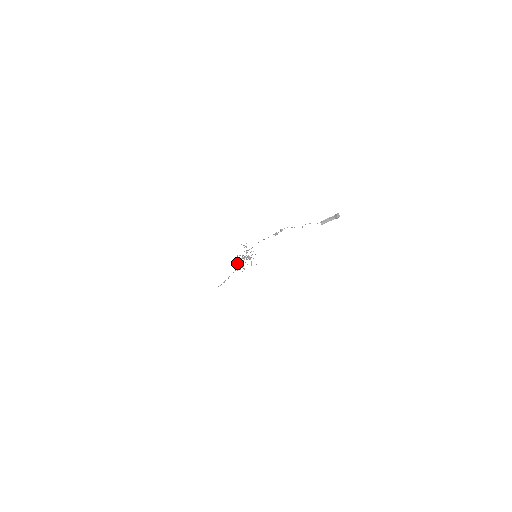
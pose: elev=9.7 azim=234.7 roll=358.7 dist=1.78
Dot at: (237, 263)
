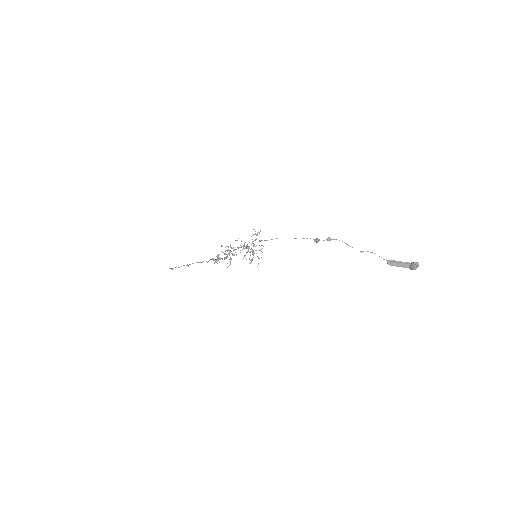
Dot at: occluded
